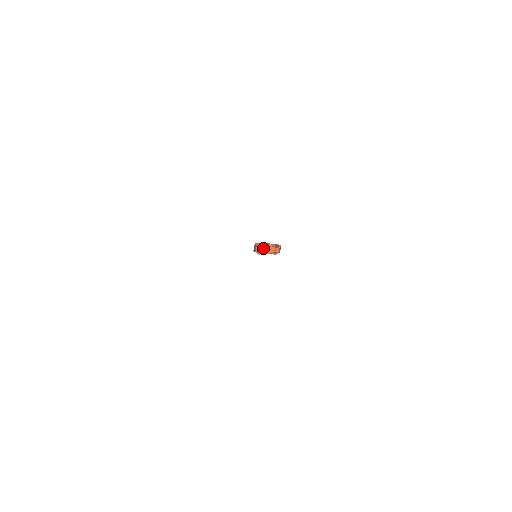
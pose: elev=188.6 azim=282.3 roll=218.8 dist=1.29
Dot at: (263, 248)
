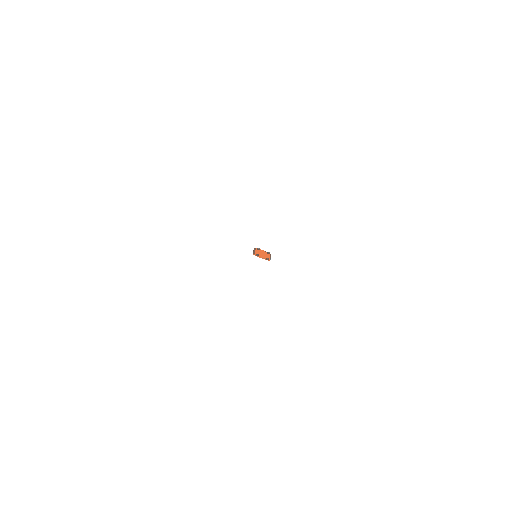
Dot at: (260, 251)
